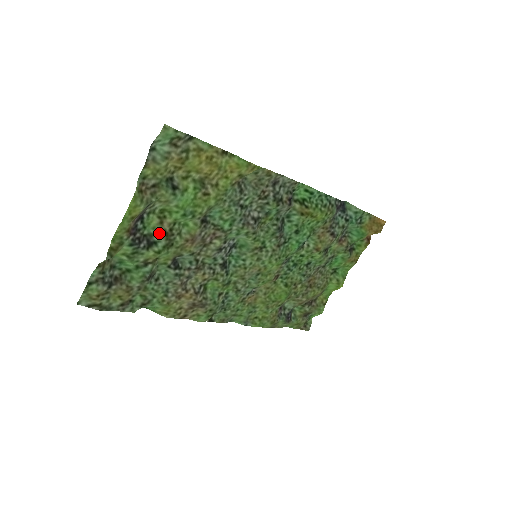
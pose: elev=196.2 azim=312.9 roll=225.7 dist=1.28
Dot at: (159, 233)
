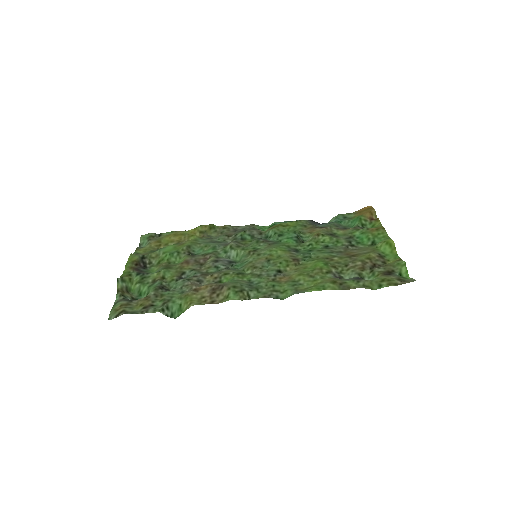
Dot at: (159, 269)
